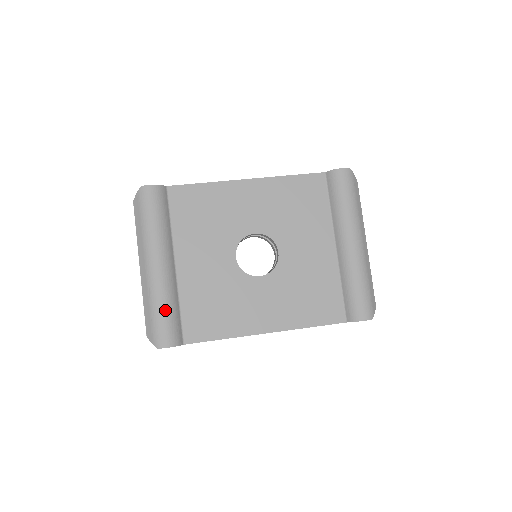
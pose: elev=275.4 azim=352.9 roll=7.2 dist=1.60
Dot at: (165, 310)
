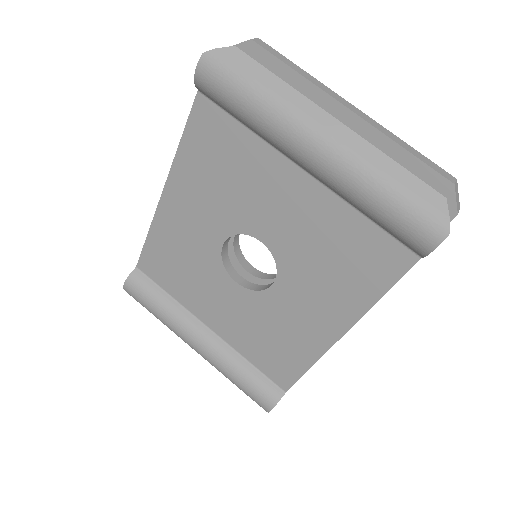
Dot at: (238, 379)
